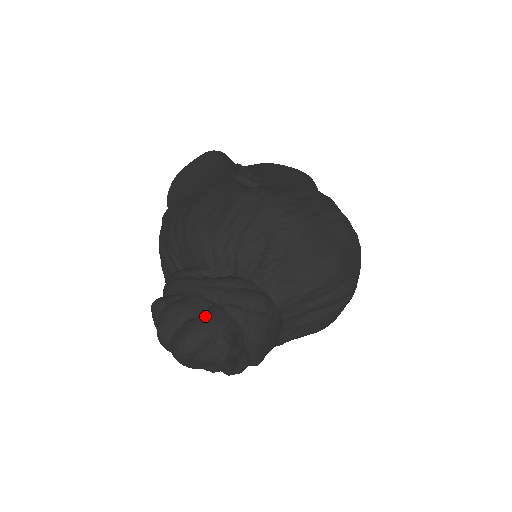
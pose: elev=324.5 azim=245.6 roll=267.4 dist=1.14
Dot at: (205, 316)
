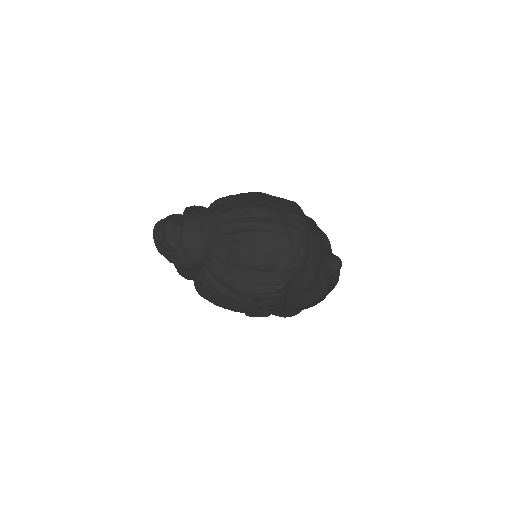
Dot at: occluded
